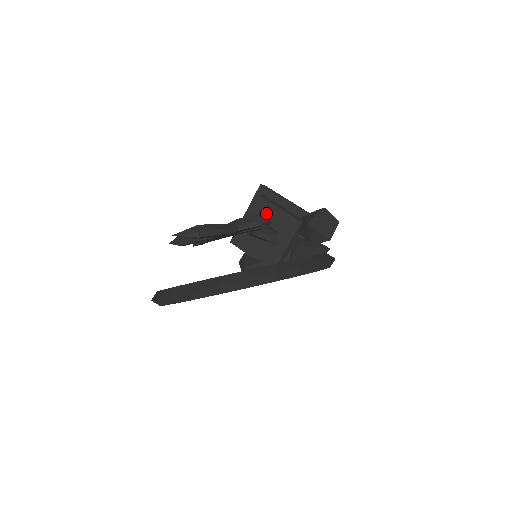
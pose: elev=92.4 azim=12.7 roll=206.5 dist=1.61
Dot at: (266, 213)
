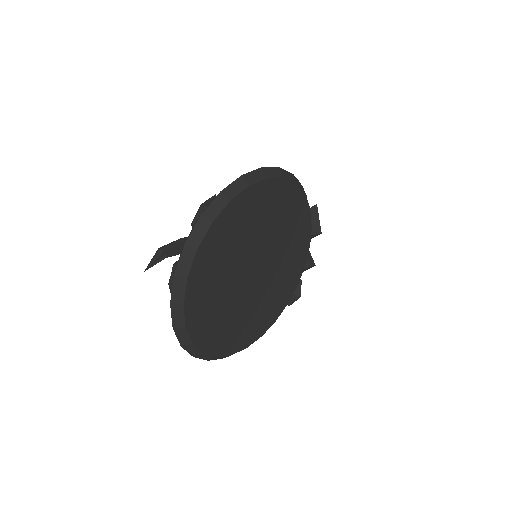
Dot at: occluded
